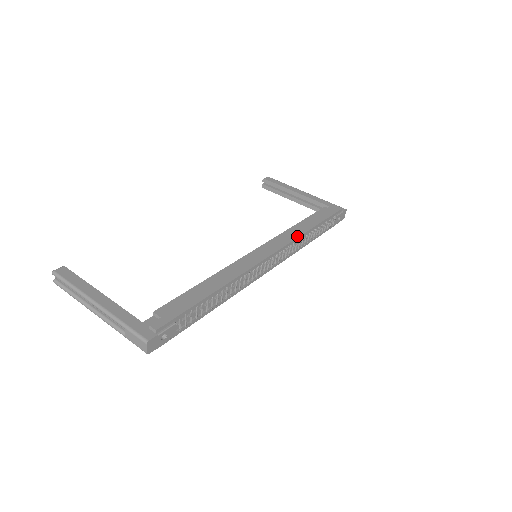
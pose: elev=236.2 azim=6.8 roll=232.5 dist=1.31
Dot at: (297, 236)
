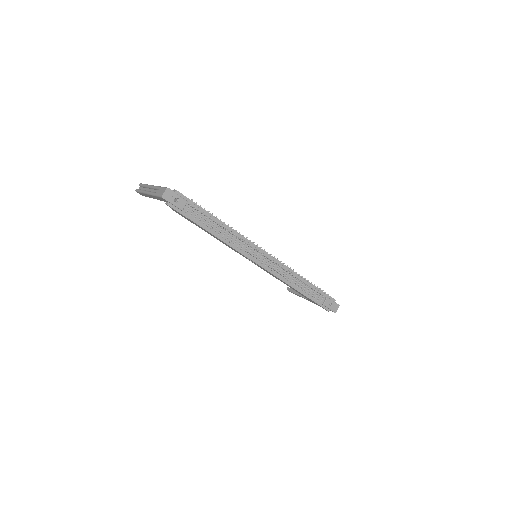
Dot at: (291, 269)
